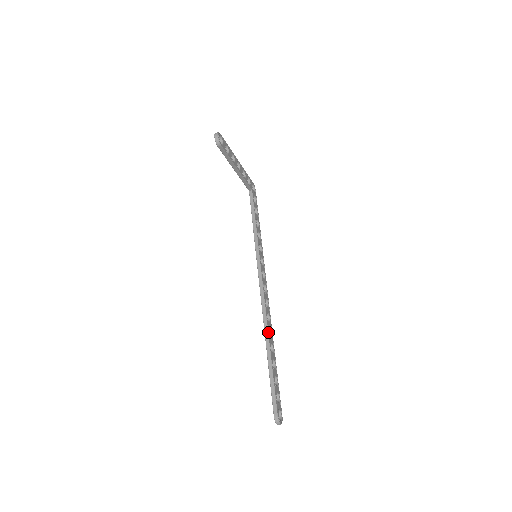
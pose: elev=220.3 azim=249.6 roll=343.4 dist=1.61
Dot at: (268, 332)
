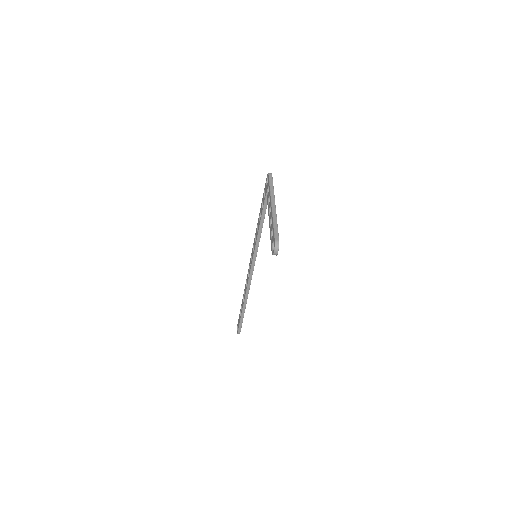
Dot at: occluded
